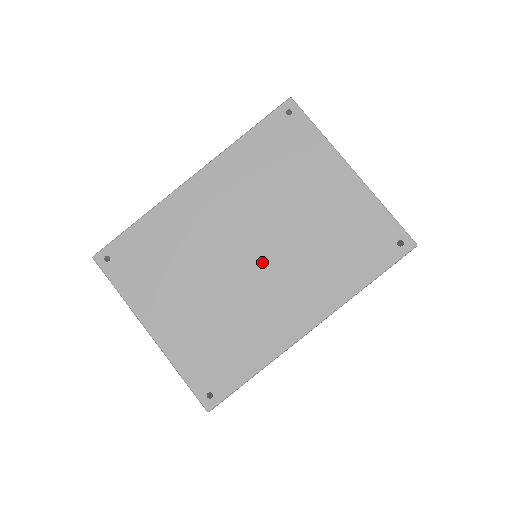
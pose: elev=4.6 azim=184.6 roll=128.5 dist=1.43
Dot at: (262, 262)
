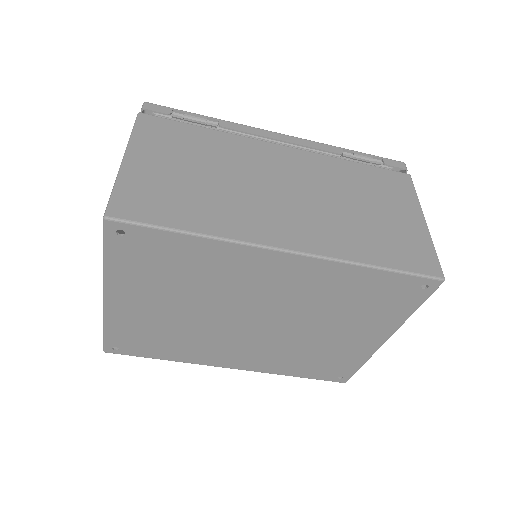
Dot at: (252, 330)
